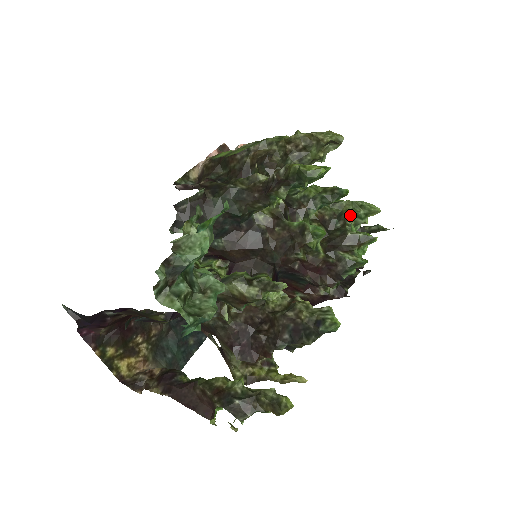
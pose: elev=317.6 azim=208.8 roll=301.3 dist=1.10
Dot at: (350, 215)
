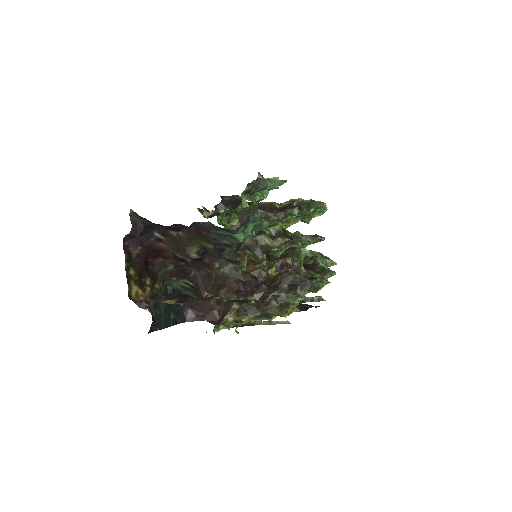
Dot at: (318, 259)
